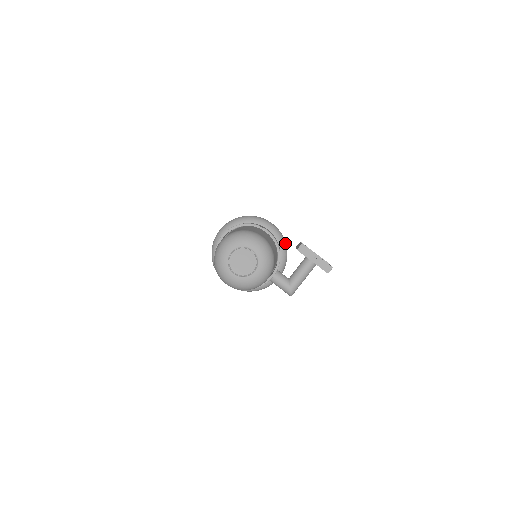
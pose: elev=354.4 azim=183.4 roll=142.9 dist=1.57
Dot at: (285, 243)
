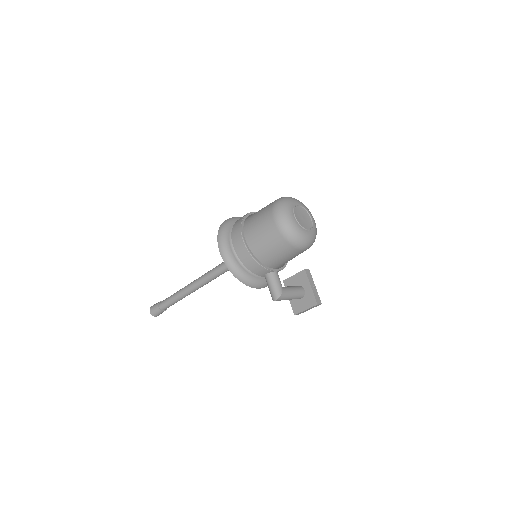
Dot at: occluded
